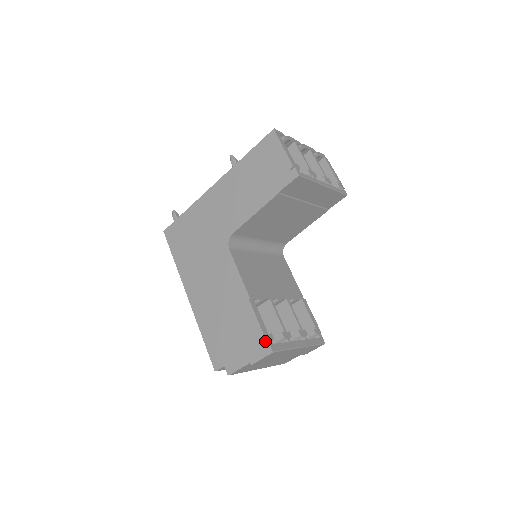
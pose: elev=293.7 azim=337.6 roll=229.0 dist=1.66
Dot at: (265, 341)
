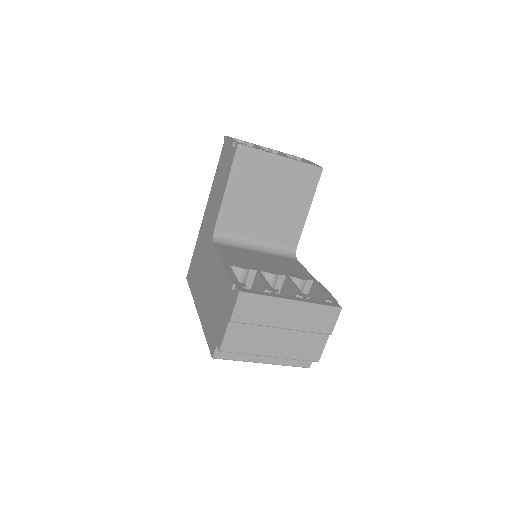
Dot at: (234, 288)
